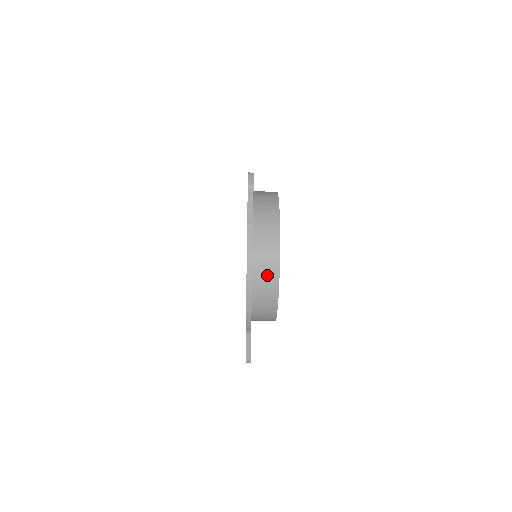
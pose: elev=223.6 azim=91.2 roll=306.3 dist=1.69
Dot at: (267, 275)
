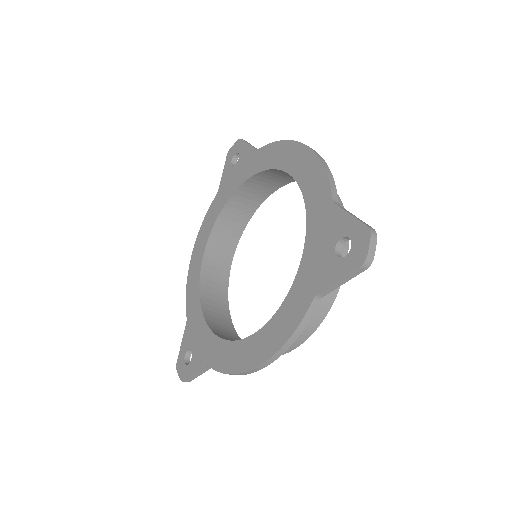
Dot at: occluded
